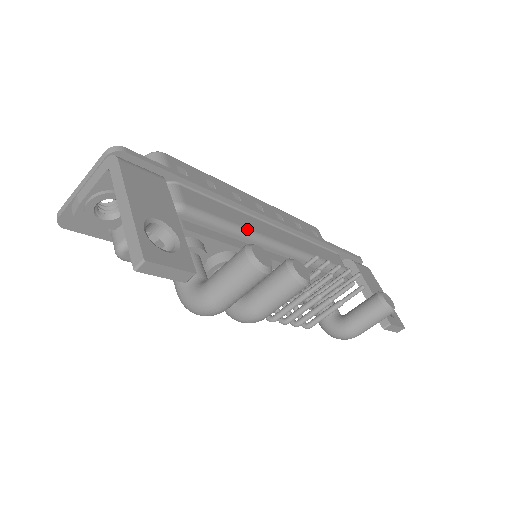
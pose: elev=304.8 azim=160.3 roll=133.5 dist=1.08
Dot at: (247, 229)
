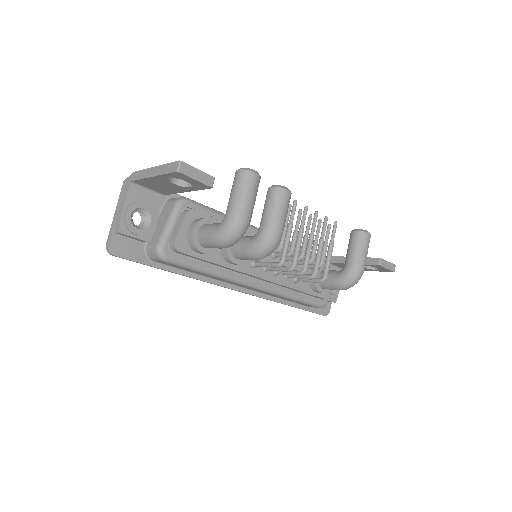
Dot at: occluded
